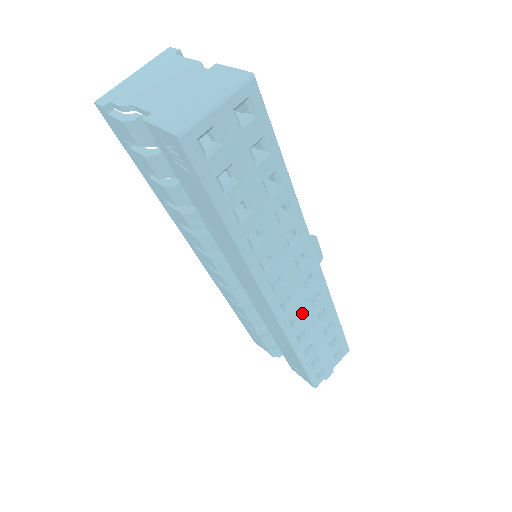
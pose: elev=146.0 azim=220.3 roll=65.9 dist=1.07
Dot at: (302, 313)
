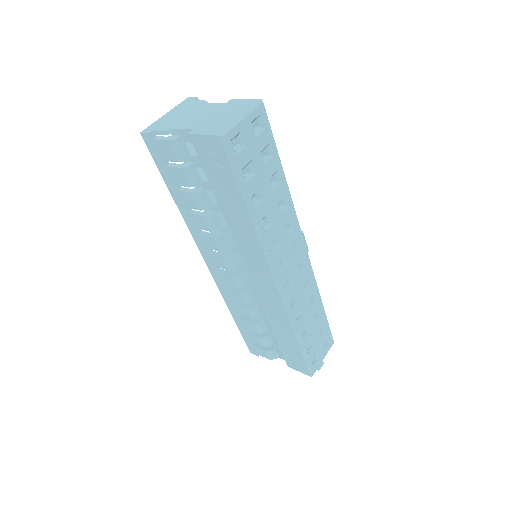
Dot at: (298, 296)
